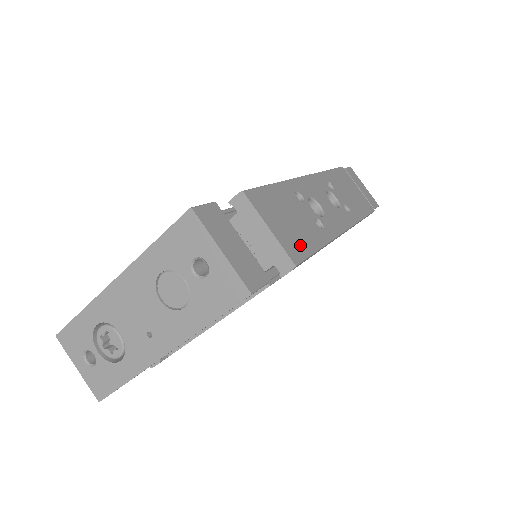
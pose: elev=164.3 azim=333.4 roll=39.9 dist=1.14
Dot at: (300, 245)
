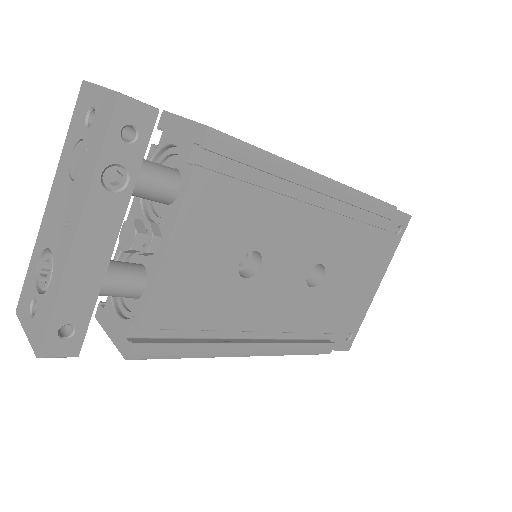
Dot at: occluded
